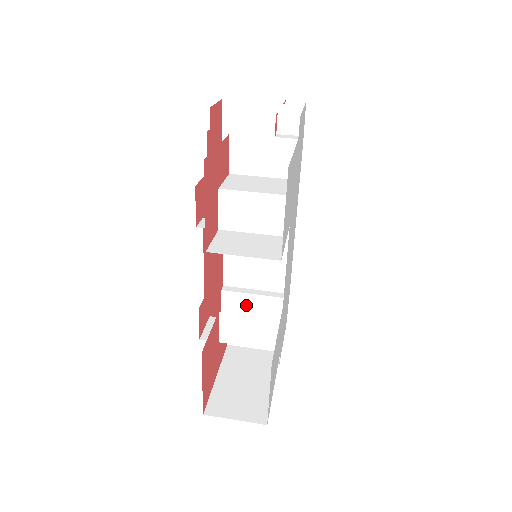
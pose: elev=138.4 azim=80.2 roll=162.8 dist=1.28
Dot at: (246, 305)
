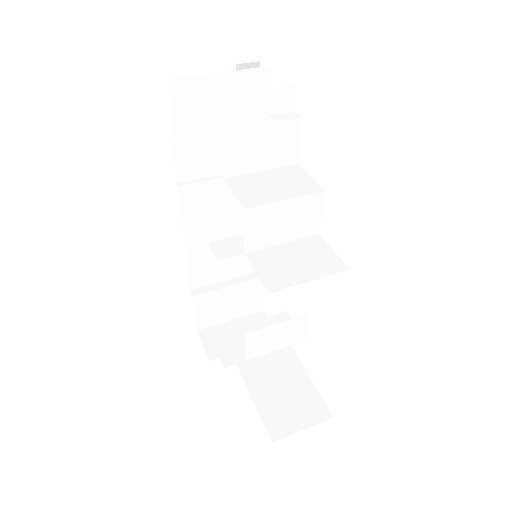
Dot at: (222, 300)
